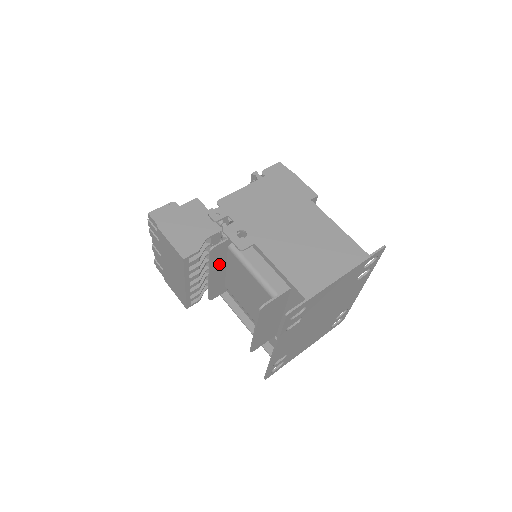
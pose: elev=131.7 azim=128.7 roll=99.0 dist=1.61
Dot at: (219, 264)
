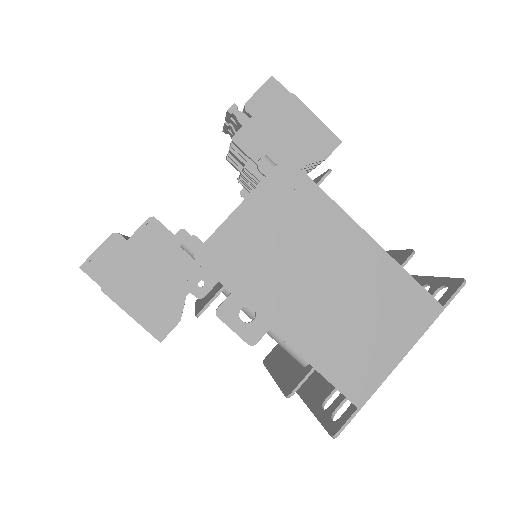
Dot at: occluded
